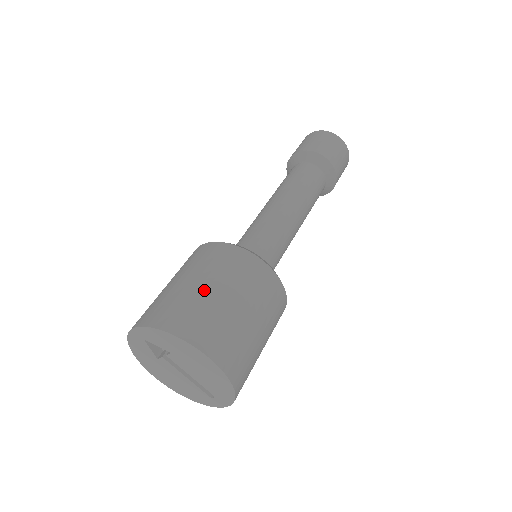
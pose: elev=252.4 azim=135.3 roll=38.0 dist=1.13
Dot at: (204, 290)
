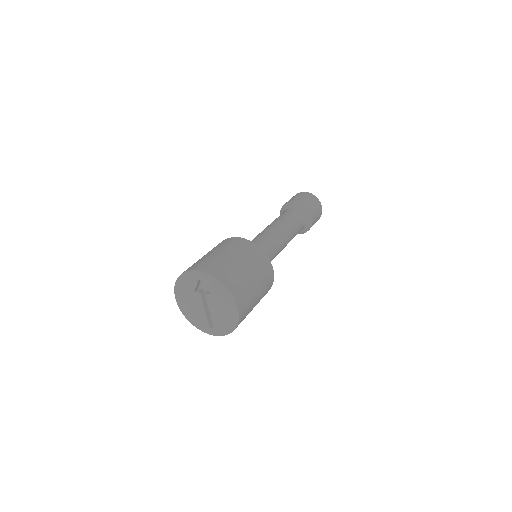
Dot at: (244, 270)
